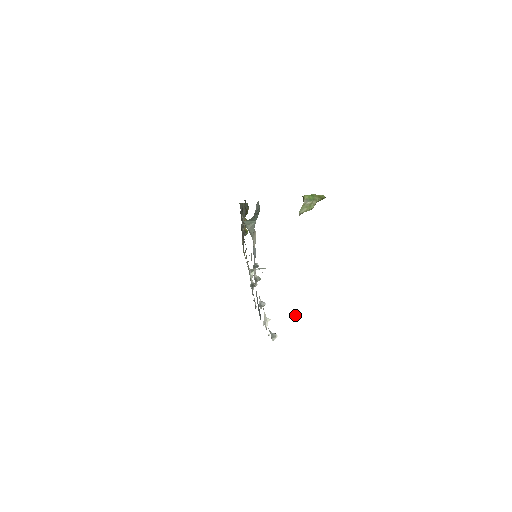
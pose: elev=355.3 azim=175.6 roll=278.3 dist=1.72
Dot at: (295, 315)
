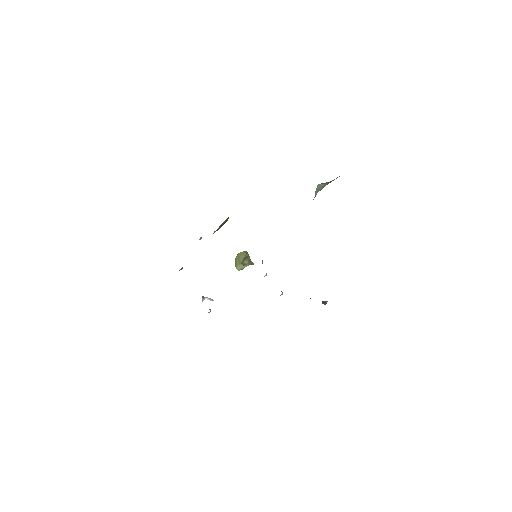
Dot at: (325, 301)
